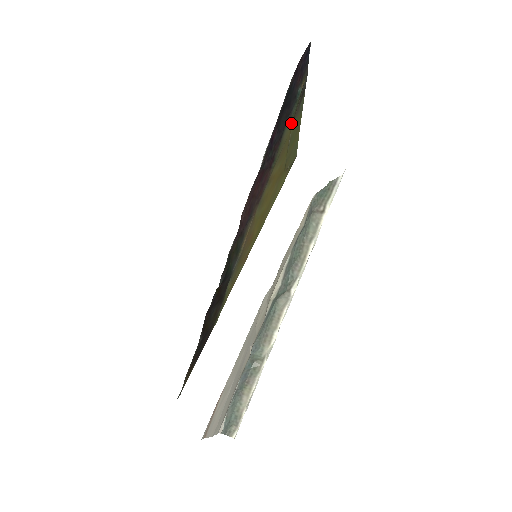
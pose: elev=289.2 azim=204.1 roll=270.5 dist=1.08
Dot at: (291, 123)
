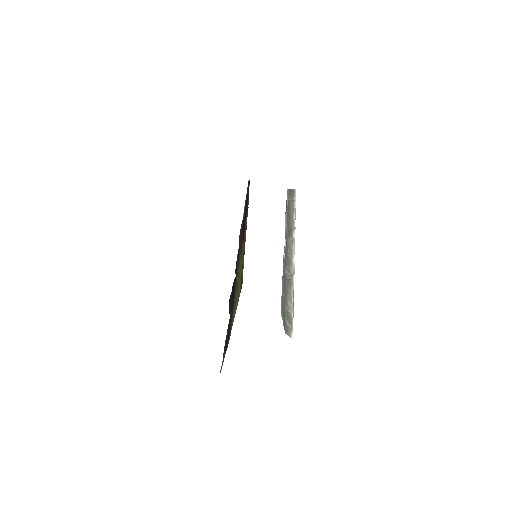
Dot at: occluded
